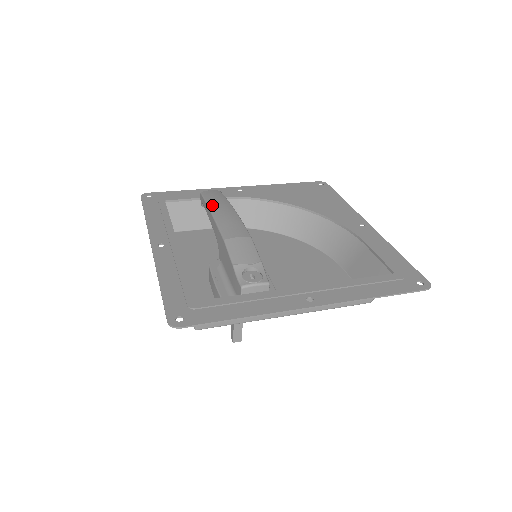
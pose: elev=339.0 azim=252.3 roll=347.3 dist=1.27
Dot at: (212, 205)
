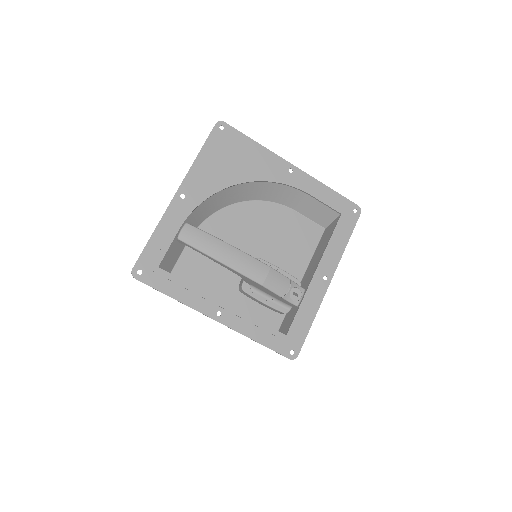
Dot at: (213, 254)
